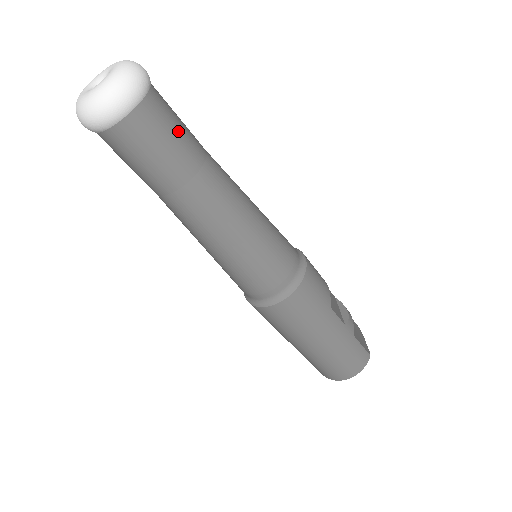
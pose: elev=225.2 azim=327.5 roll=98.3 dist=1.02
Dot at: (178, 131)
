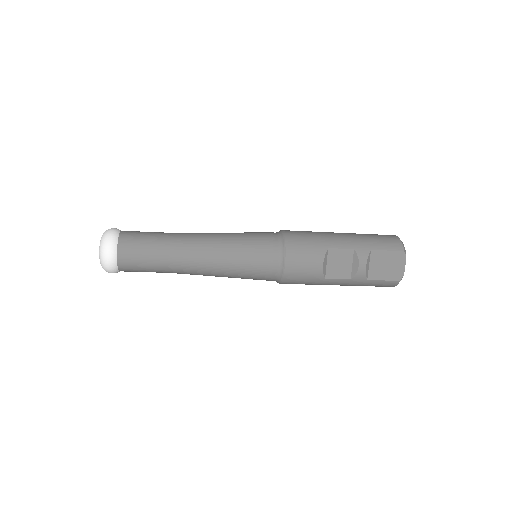
Dot at: (144, 265)
